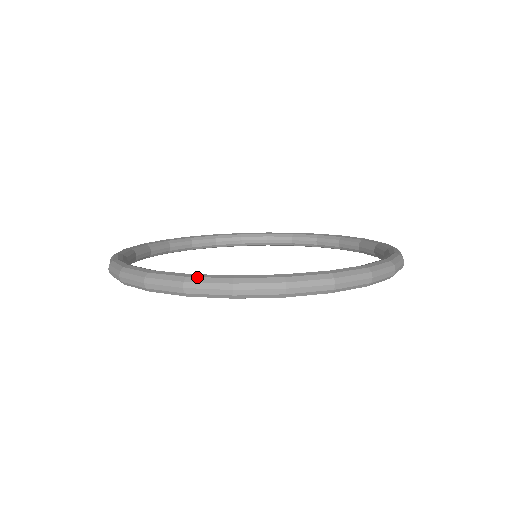
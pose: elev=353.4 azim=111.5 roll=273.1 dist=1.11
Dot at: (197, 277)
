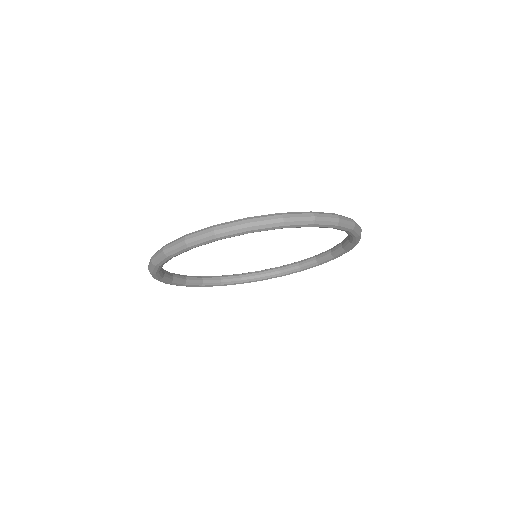
Dot at: occluded
